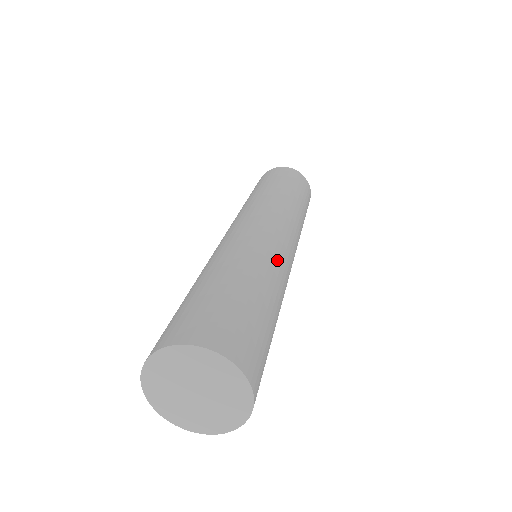
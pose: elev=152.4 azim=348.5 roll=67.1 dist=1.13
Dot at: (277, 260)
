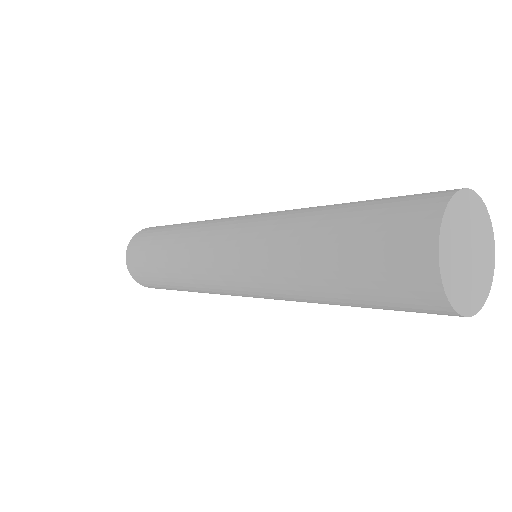
Dot at: occluded
